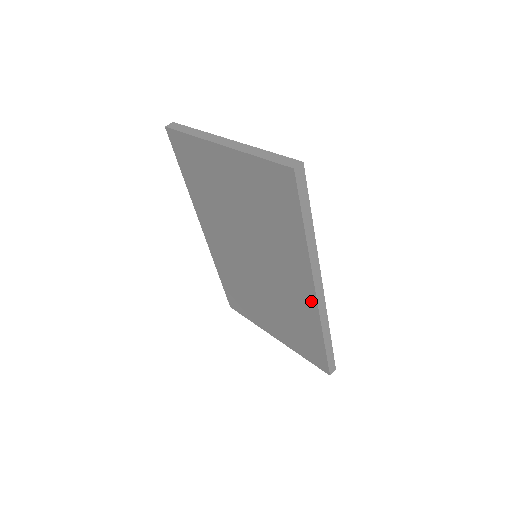
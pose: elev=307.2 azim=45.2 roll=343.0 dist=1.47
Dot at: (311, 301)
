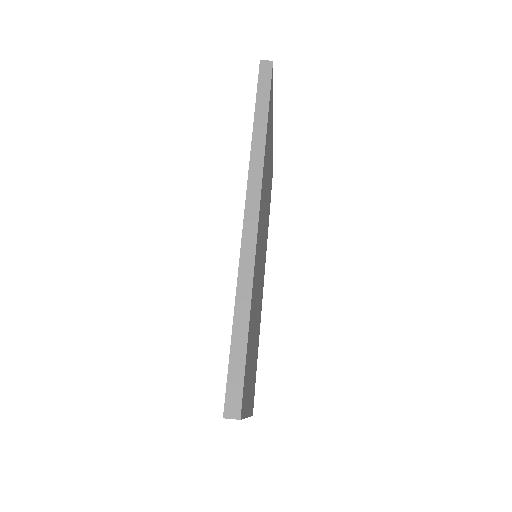
Dot at: occluded
